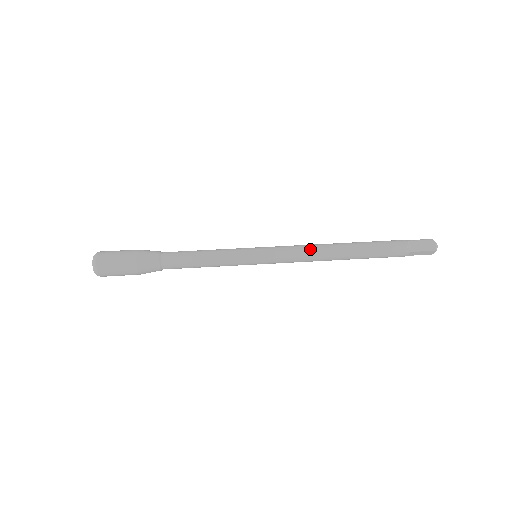
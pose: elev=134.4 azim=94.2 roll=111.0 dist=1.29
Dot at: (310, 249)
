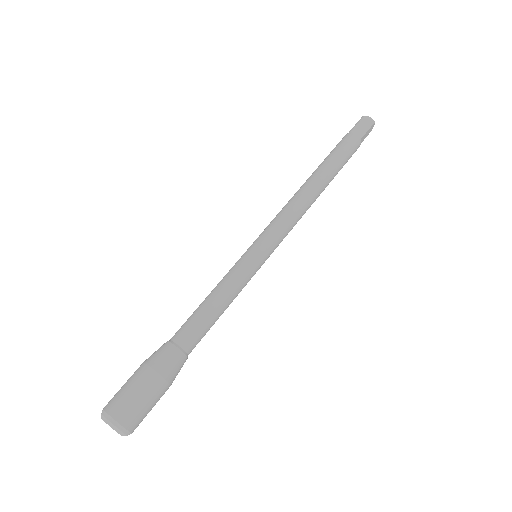
Dot at: (294, 205)
